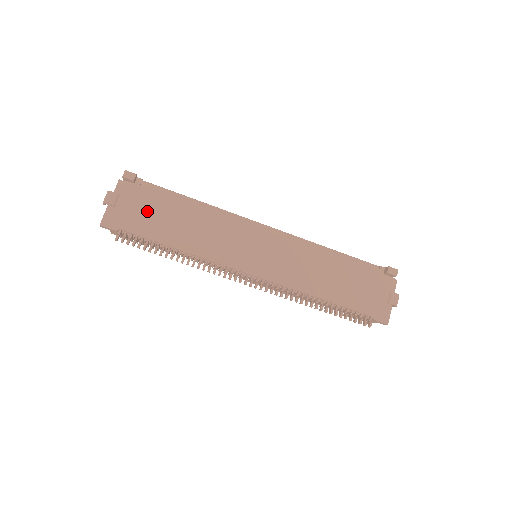
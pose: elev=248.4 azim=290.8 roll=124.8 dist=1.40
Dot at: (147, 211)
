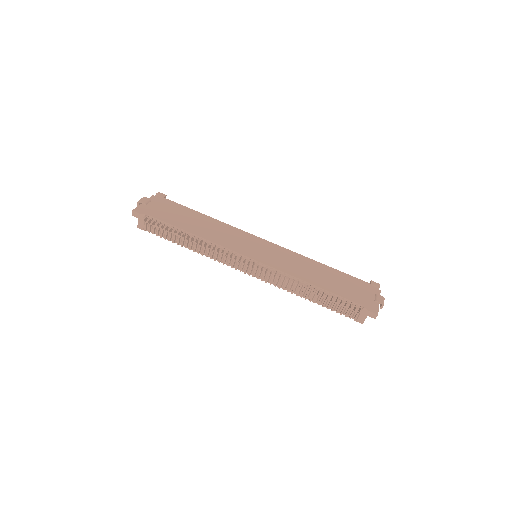
Dot at: (171, 211)
